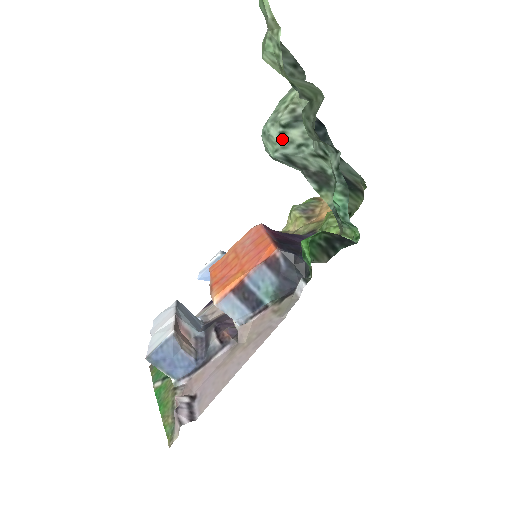
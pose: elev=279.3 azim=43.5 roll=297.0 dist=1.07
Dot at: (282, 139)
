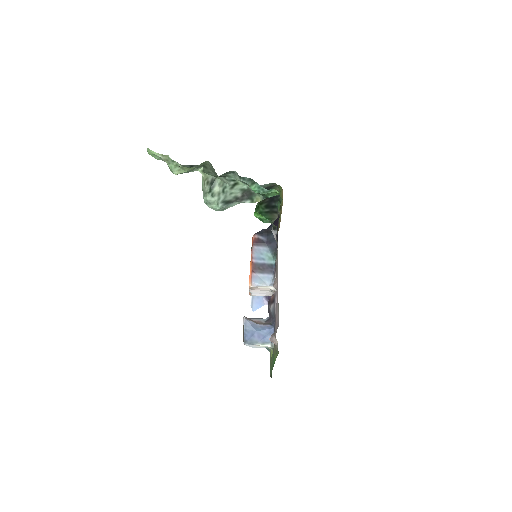
Dot at: (215, 197)
